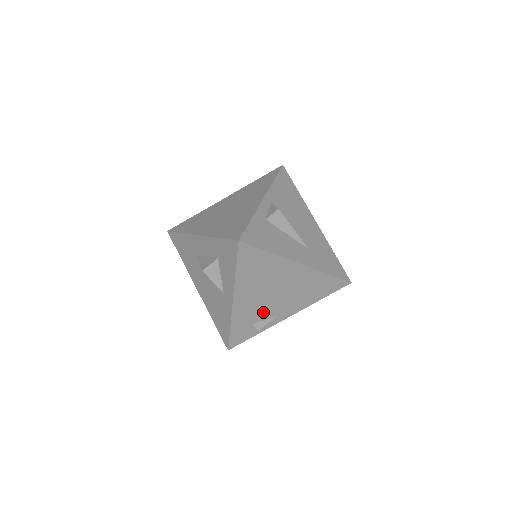
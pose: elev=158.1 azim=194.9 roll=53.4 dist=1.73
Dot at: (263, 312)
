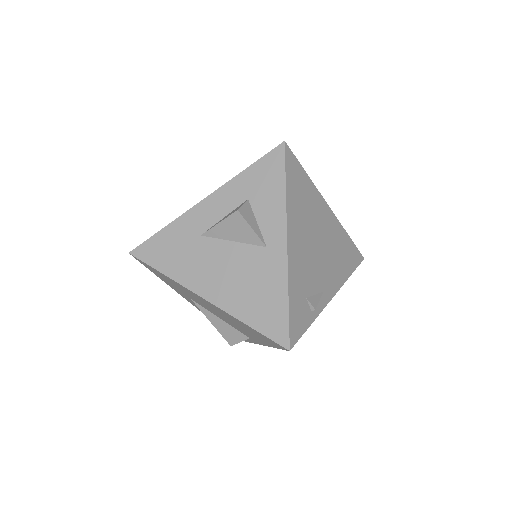
Dot at: (312, 278)
